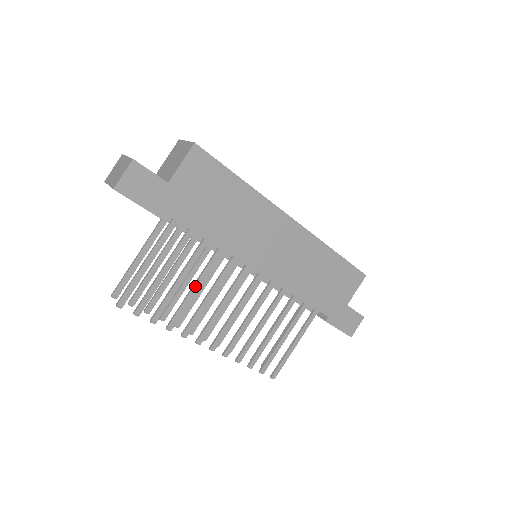
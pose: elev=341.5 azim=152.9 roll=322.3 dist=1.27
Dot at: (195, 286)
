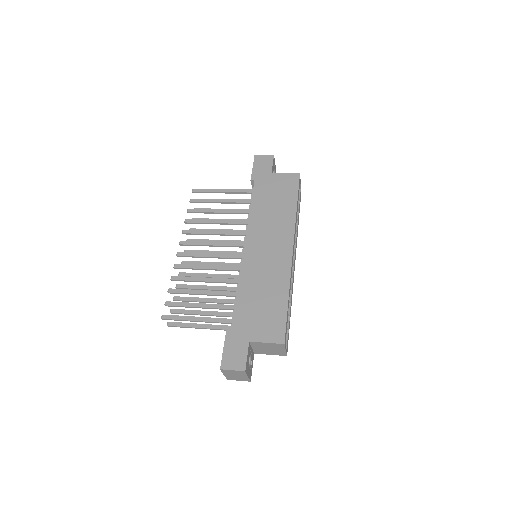
Dot at: (219, 220)
